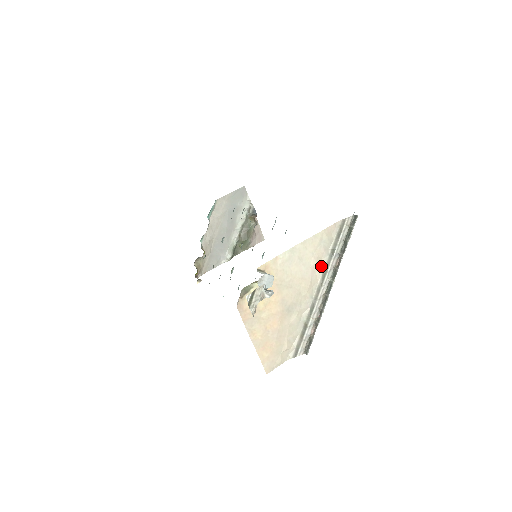
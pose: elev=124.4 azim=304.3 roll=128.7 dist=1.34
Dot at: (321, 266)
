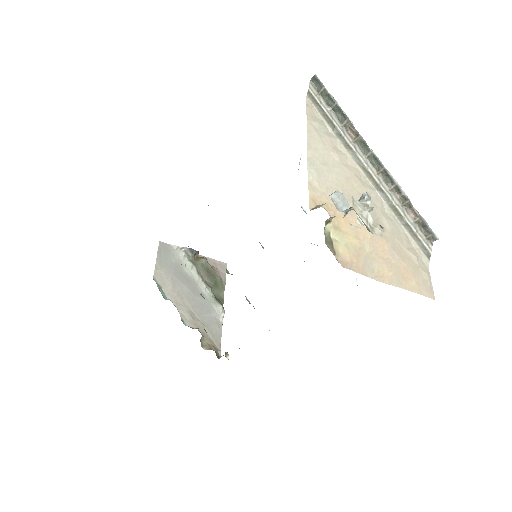
Dot at: (344, 154)
